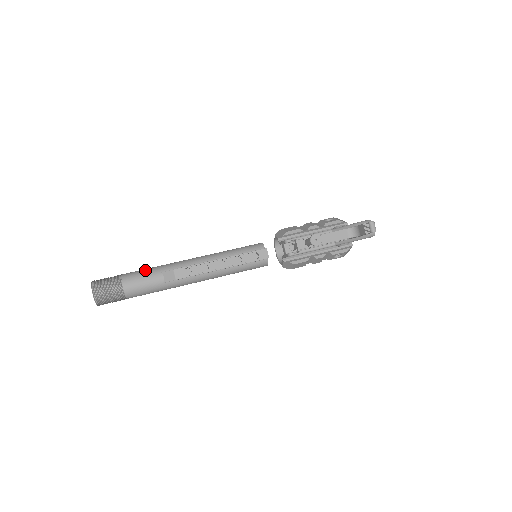
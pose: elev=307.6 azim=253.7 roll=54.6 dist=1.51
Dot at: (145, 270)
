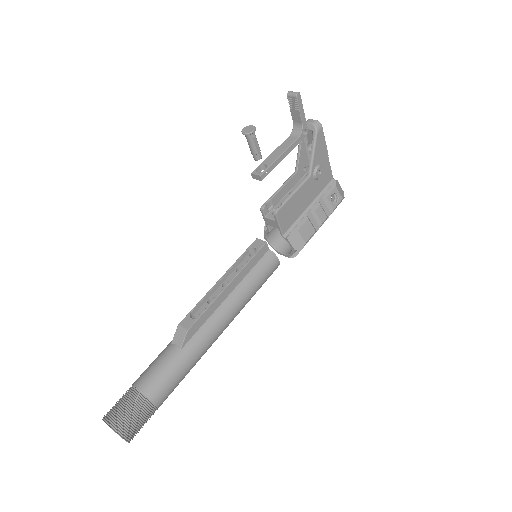
Dot at: (155, 359)
